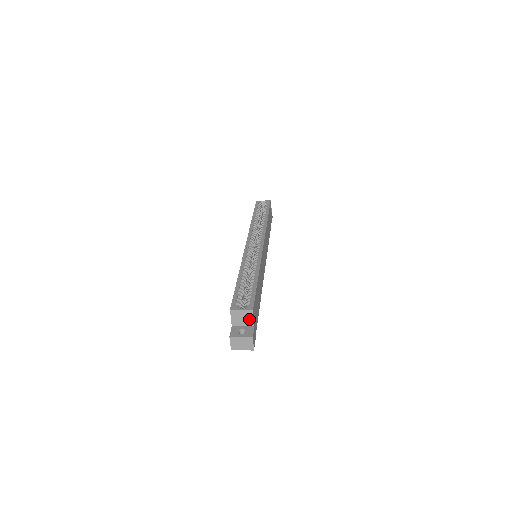
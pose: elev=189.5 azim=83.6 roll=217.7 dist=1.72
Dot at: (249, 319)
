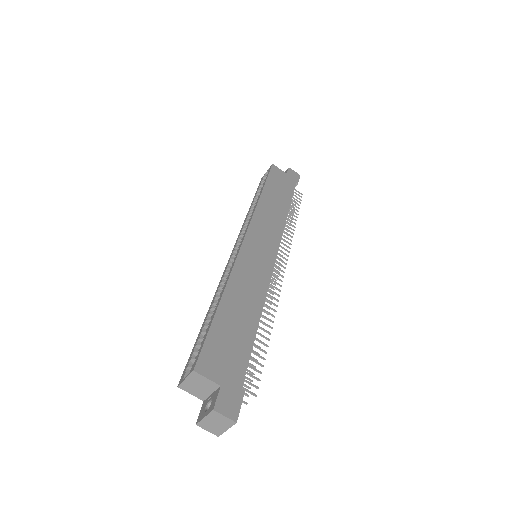
Dot at: (205, 383)
